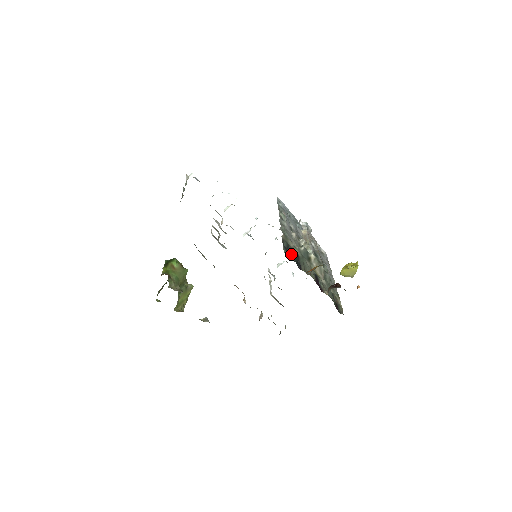
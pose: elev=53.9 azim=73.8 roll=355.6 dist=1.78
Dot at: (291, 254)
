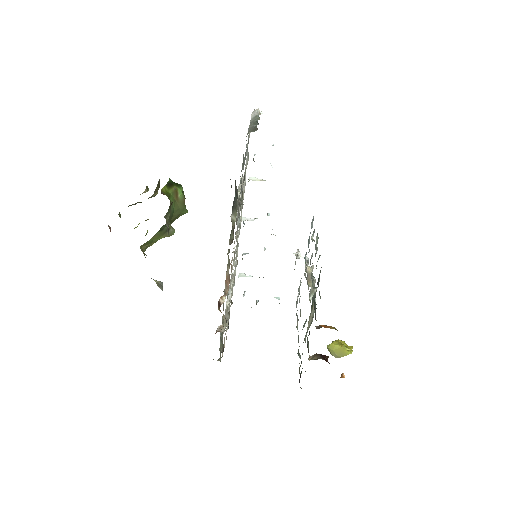
Dot at: occluded
